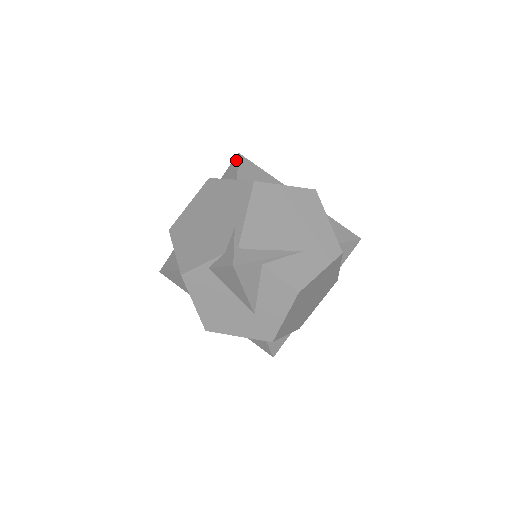
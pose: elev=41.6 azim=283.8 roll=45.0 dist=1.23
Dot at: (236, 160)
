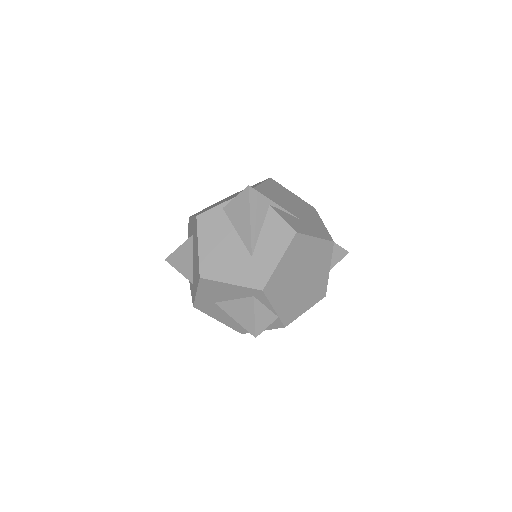
Dot at: occluded
